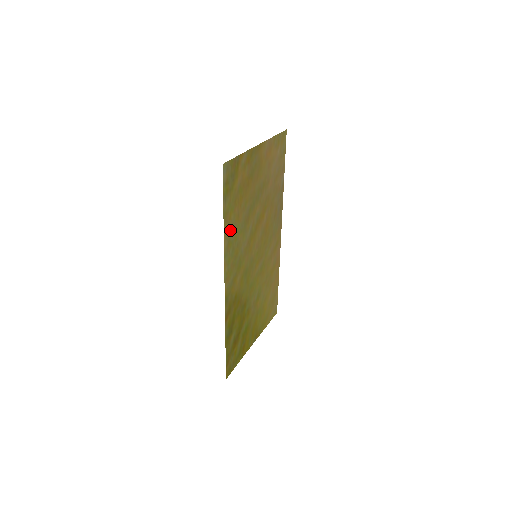
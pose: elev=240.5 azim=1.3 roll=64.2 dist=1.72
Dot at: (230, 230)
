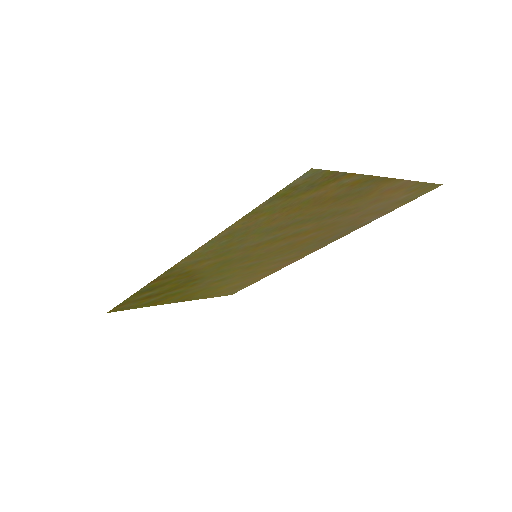
Dot at: (245, 226)
